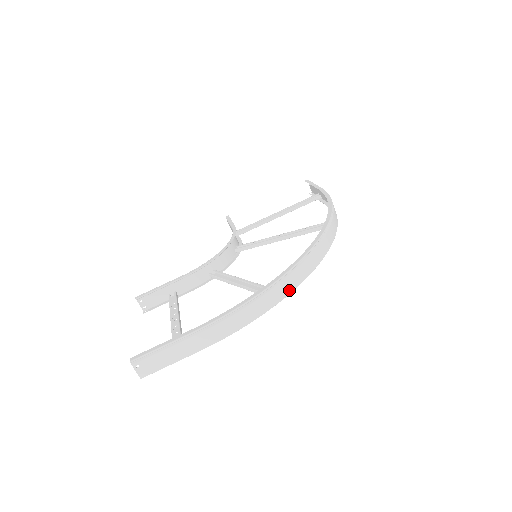
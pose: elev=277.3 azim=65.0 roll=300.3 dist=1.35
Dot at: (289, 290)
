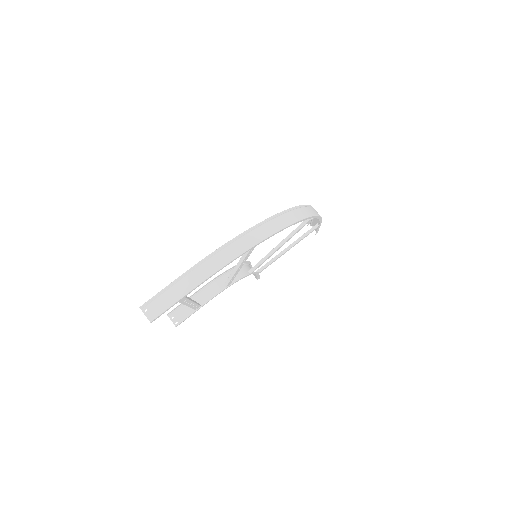
Dot at: (262, 237)
